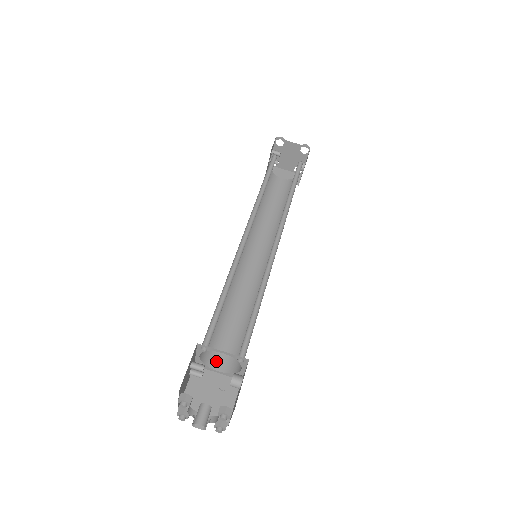
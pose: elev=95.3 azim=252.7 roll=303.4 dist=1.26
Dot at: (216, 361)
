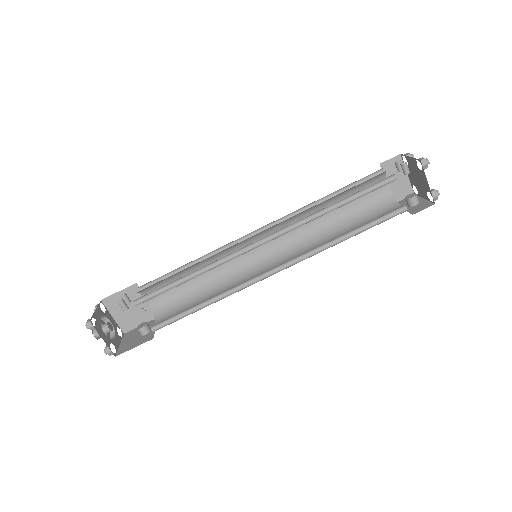
Dot at: occluded
